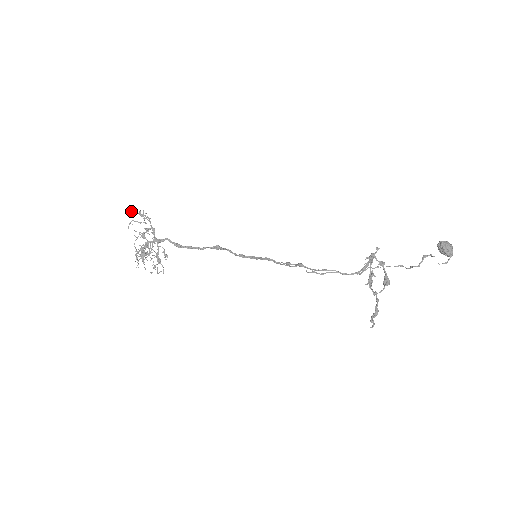
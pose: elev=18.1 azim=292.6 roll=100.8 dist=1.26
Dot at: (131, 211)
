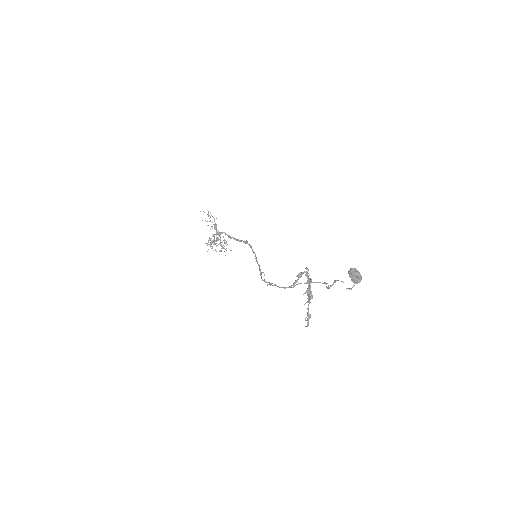
Dot at: occluded
